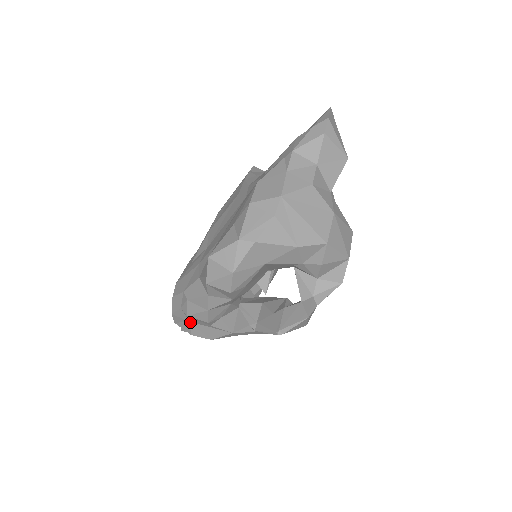
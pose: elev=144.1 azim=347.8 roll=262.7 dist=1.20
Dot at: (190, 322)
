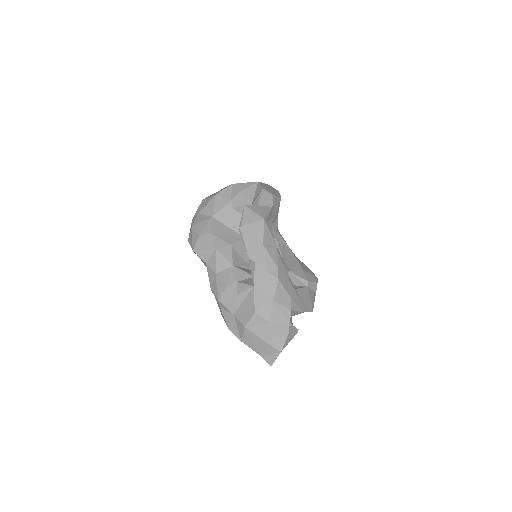
Dot at: (234, 315)
